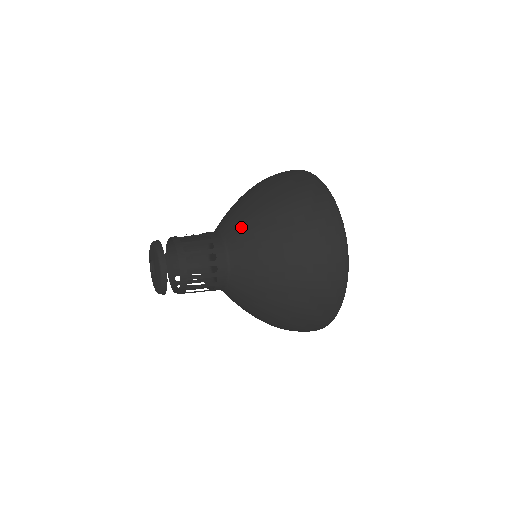
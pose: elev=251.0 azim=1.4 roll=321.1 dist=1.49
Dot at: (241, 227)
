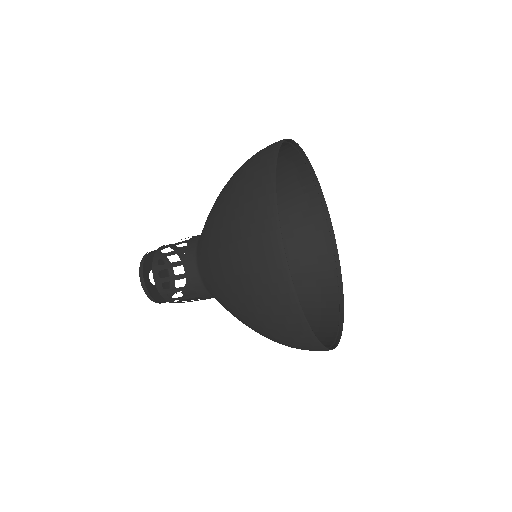
Dot at: occluded
